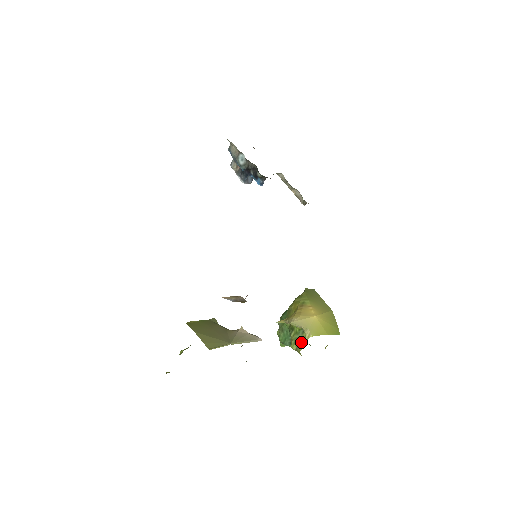
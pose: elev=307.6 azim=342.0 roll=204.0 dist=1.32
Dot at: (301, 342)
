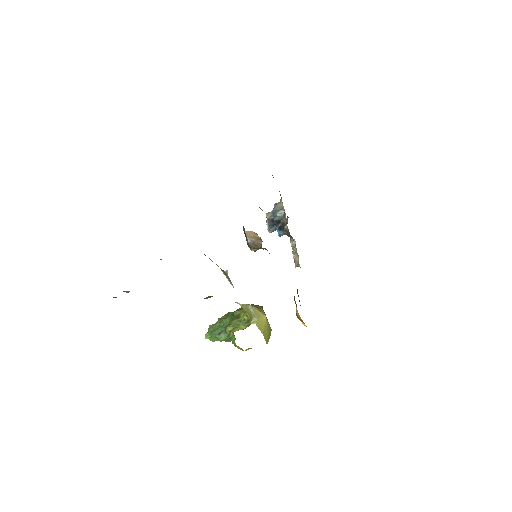
Dot at: (240, 327)
